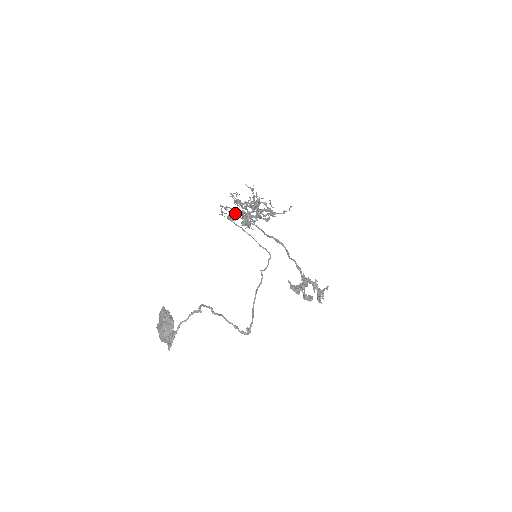
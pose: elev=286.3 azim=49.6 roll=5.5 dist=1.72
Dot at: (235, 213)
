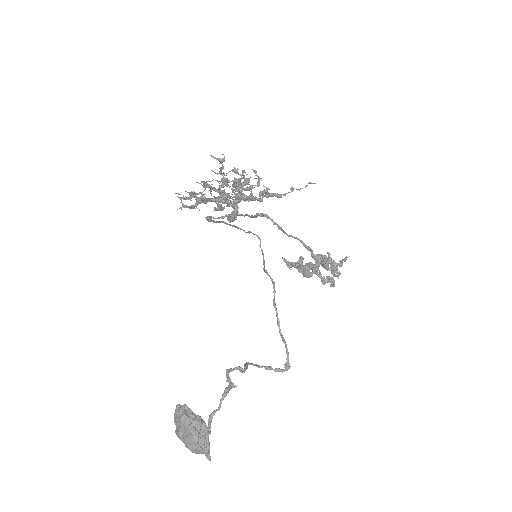
Dot at: (205, 202)
